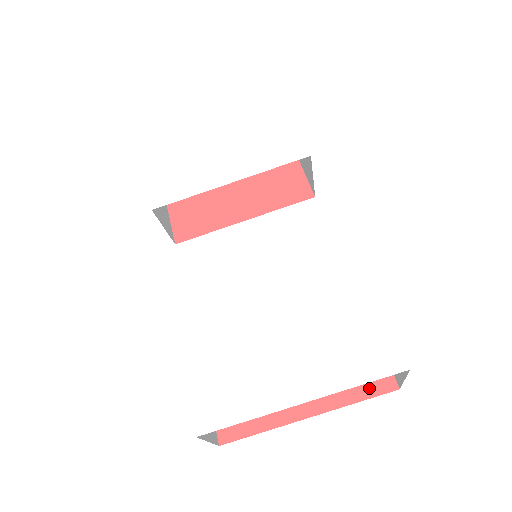
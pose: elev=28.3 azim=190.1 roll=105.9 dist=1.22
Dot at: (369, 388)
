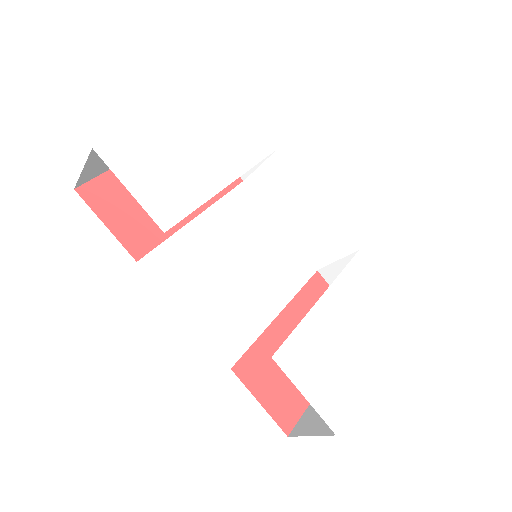
Dot at: occluded
